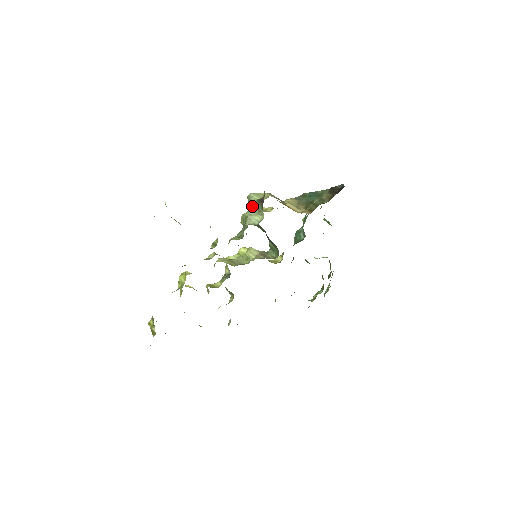
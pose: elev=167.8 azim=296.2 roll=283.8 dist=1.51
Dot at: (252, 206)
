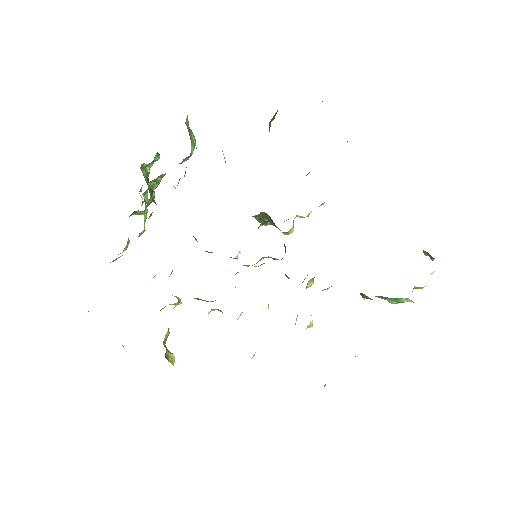
Dot at: occluded
